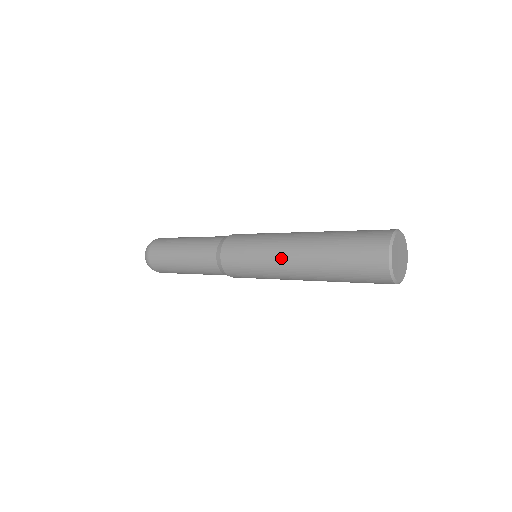
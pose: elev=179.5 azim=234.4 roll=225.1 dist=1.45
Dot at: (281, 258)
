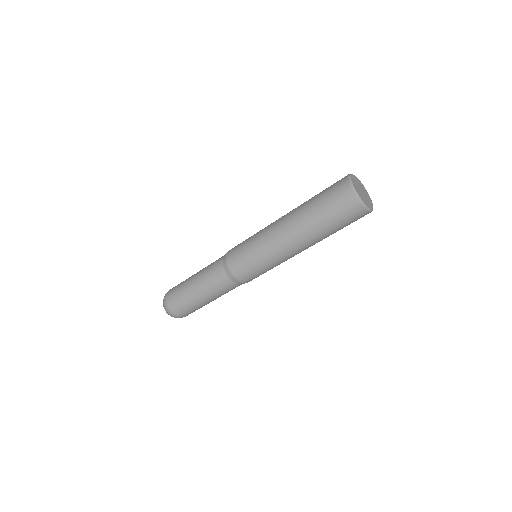
Dot at: (274, 235)
